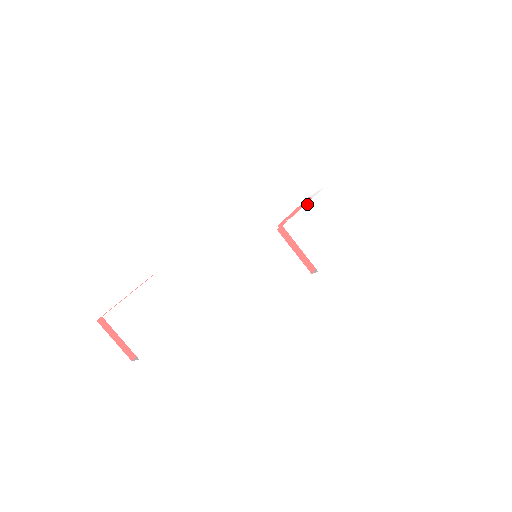
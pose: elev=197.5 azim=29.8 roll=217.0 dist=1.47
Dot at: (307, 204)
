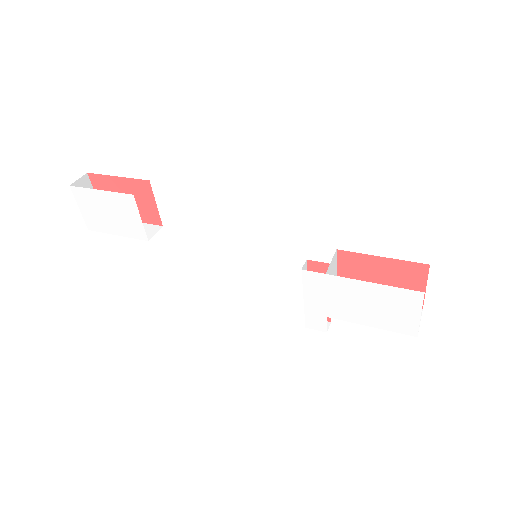
Dot at: (366, 282)
